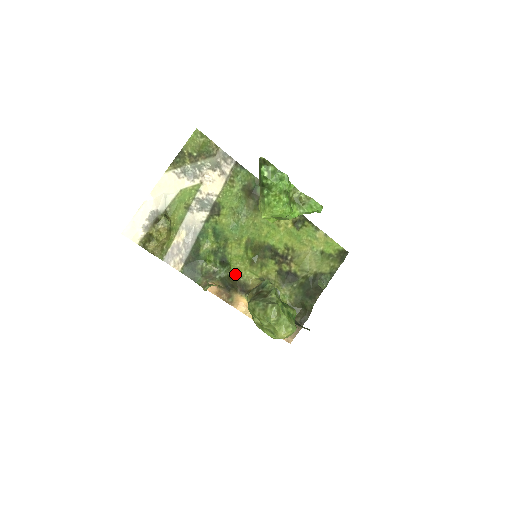
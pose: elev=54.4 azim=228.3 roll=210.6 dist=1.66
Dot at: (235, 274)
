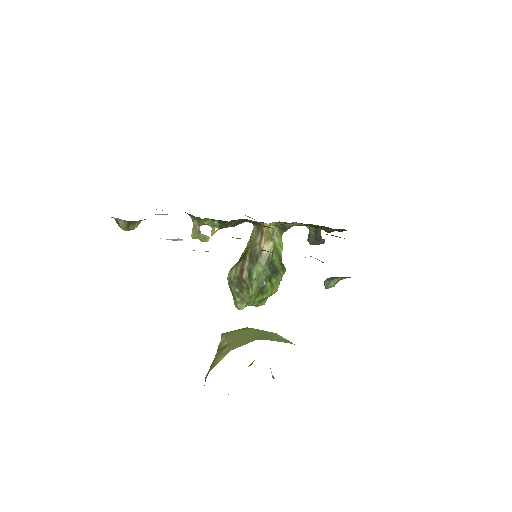
Dot at: occluded
